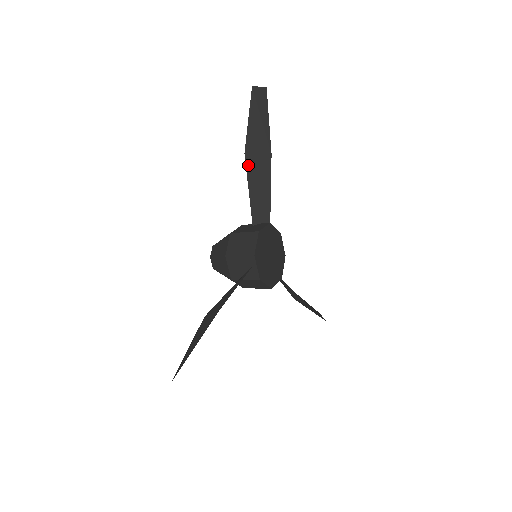
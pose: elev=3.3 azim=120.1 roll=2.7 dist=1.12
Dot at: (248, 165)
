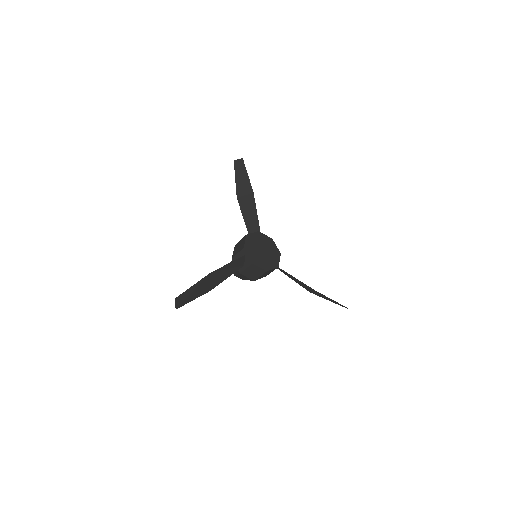
Dot at: (240, 204)
